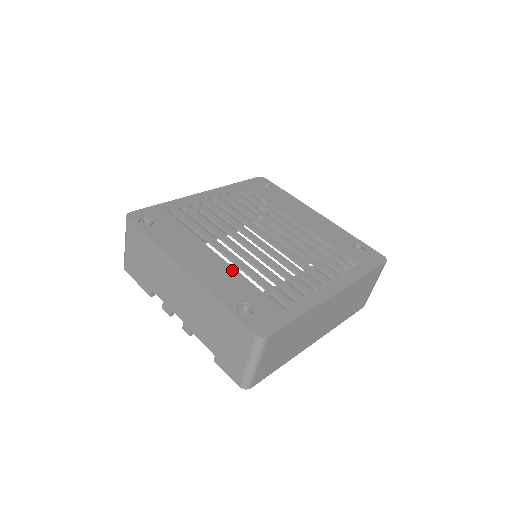
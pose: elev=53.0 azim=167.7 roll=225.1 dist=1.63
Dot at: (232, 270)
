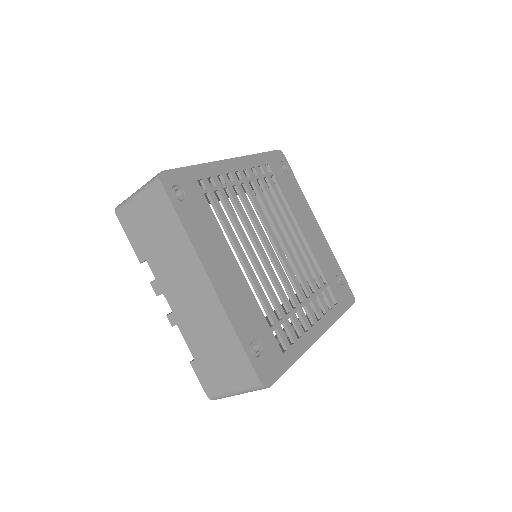
Dot at: (249, 292)
